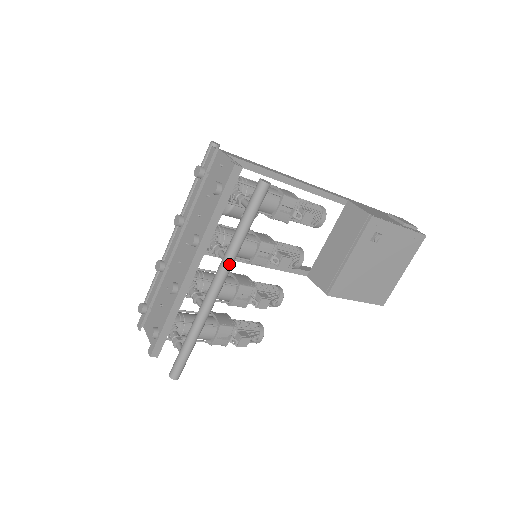
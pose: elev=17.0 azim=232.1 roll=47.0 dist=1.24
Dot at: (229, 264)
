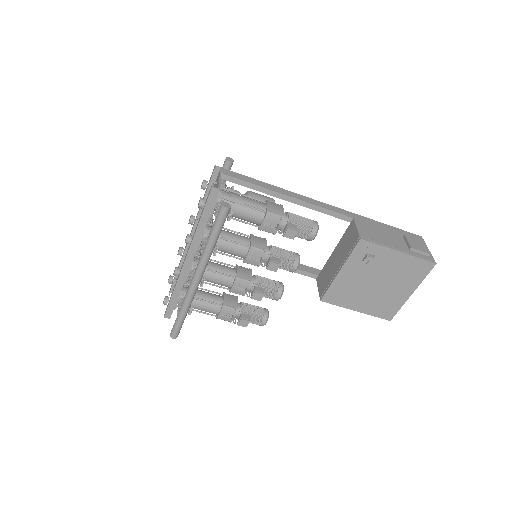
Dot at: (203, 264)
